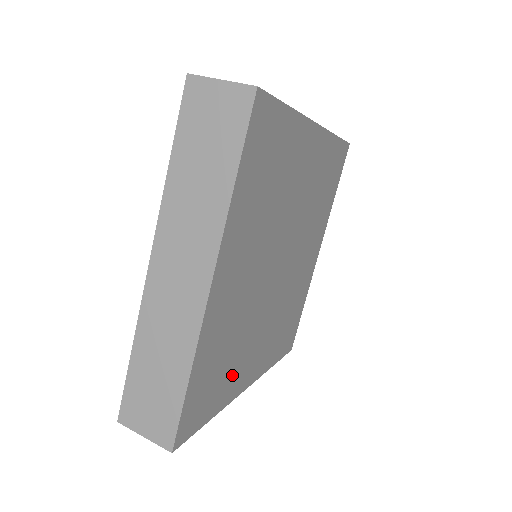
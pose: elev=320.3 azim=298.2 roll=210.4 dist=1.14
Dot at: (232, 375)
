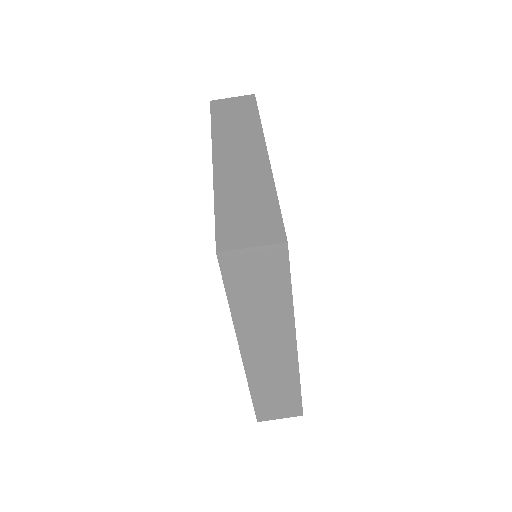
Dot at: occluded
